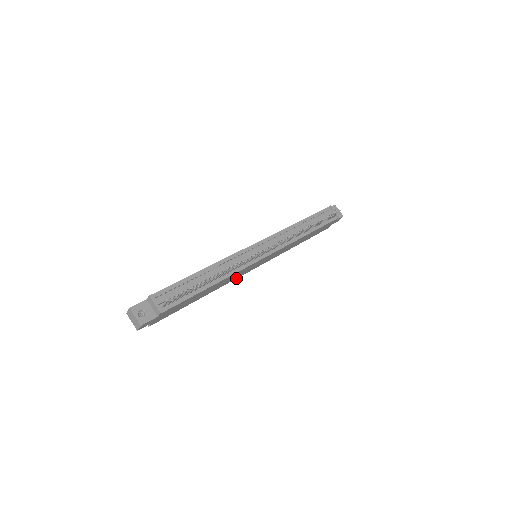
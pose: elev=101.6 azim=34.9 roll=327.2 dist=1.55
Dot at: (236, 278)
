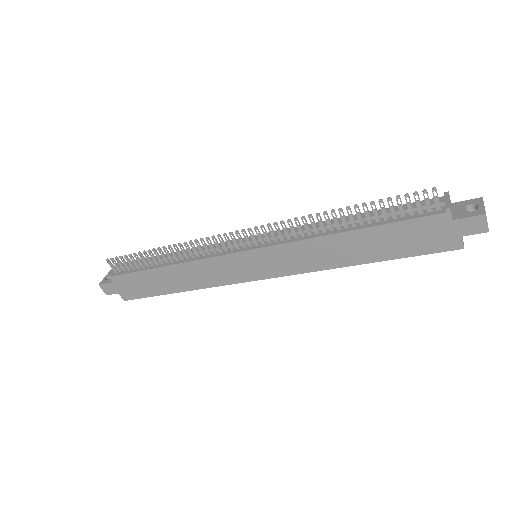
Dot at: (230, 283)
